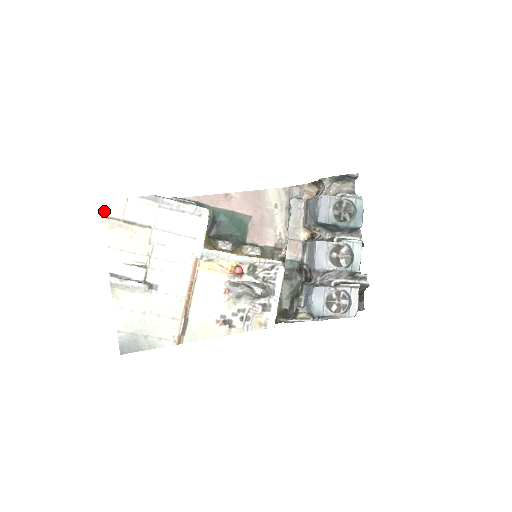
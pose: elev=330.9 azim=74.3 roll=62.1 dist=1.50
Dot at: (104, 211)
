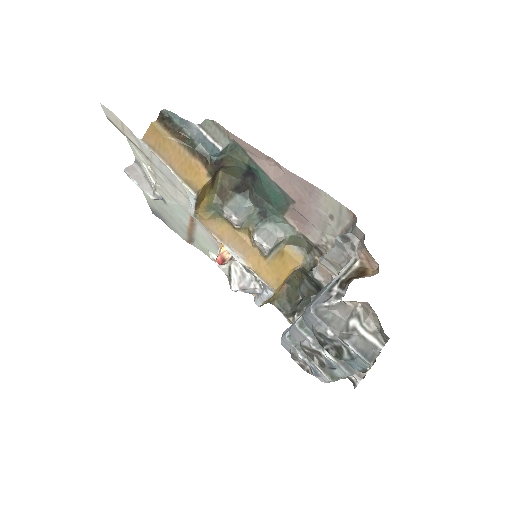
Dot at: (107, 114)
